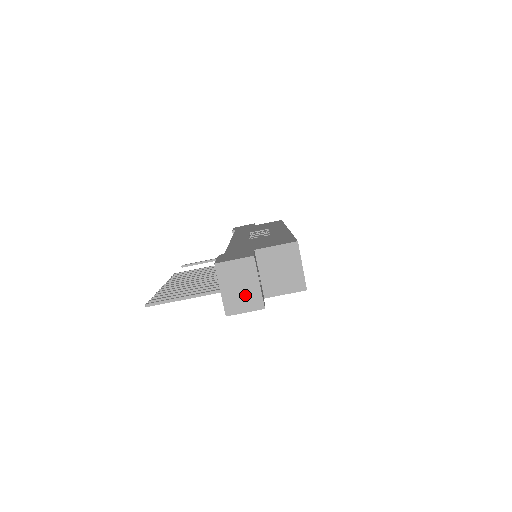
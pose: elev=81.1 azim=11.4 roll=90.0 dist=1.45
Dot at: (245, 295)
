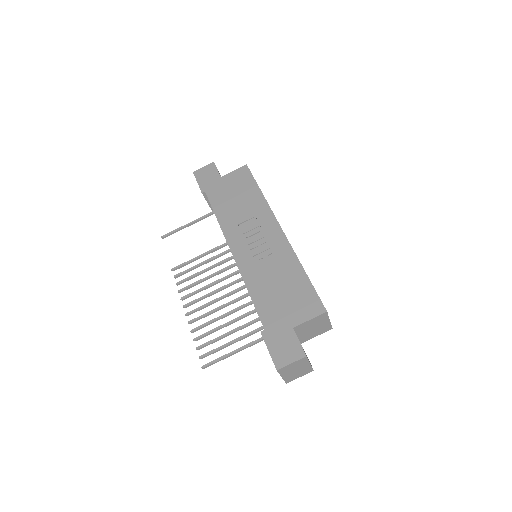
Dot at: (300, 372)
